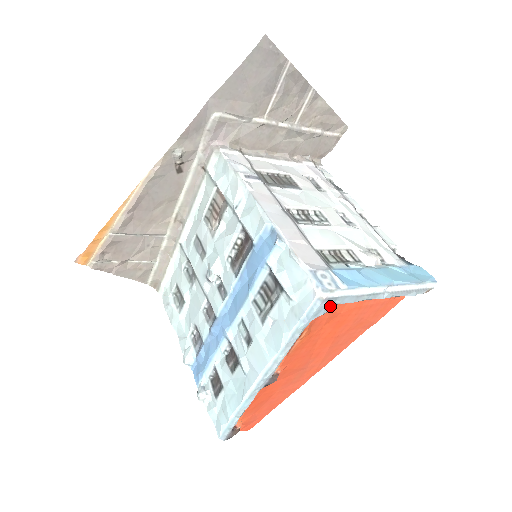
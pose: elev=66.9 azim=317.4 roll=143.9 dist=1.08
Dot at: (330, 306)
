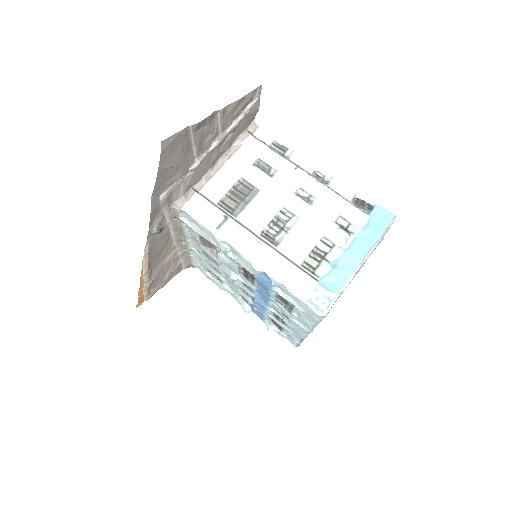
Dot at: occluded
